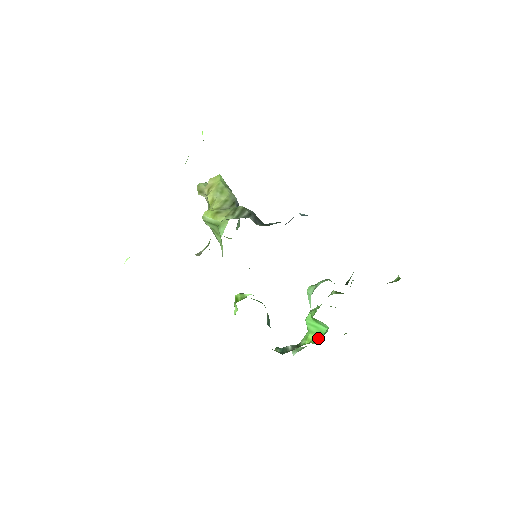
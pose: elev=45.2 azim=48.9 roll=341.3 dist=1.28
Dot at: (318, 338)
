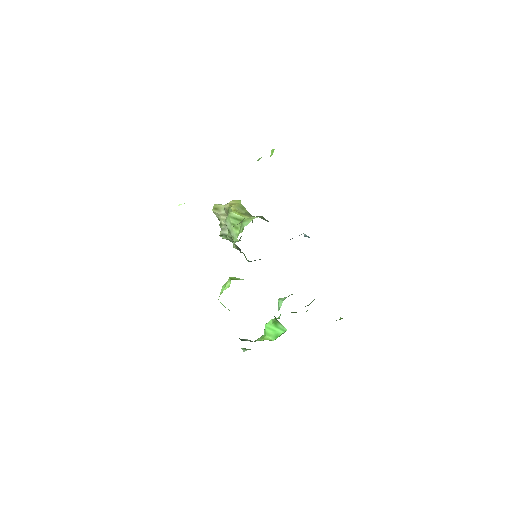
Dot at: (273, 339)
